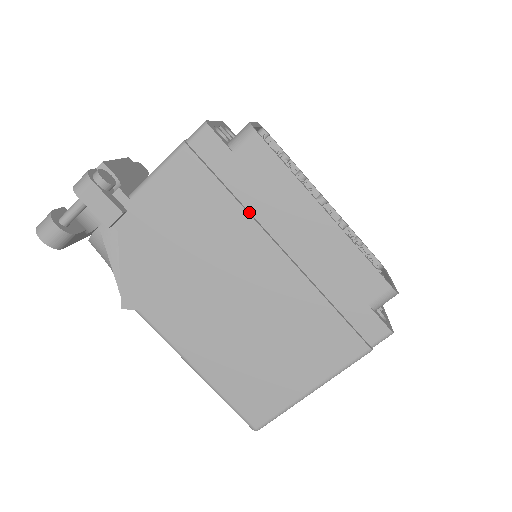
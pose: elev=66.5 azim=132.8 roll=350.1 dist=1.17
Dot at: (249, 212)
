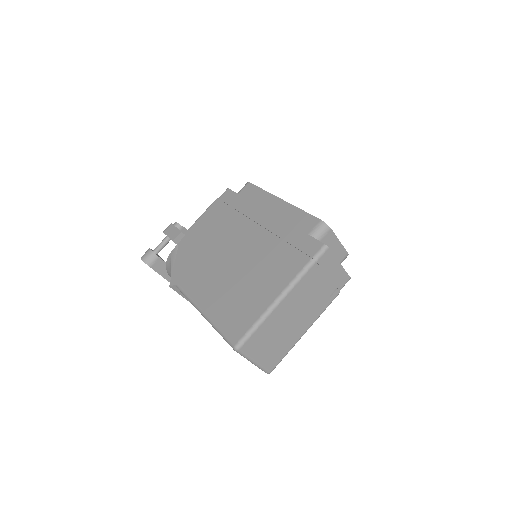
Dot at: (243, 215)
